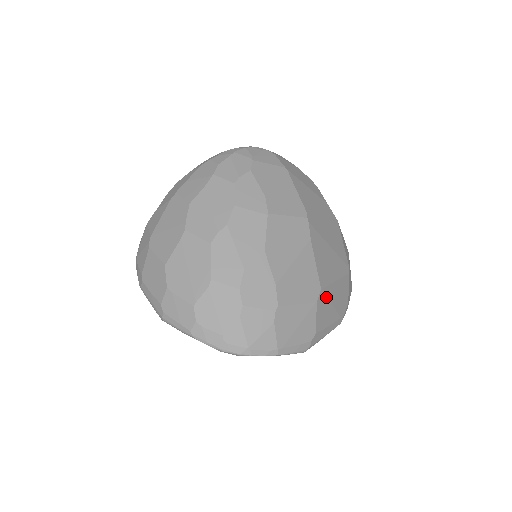
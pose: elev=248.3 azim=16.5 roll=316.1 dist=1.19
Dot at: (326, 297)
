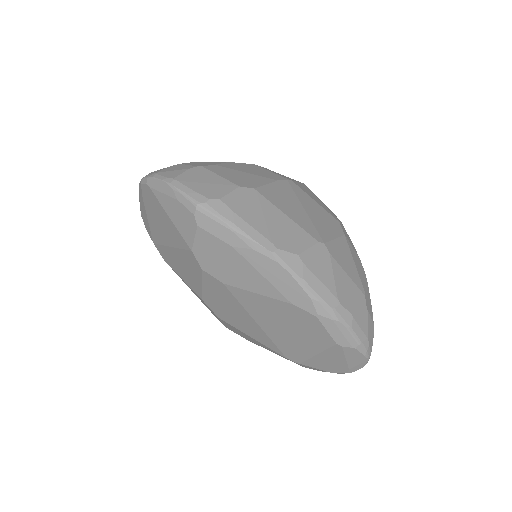
Dot at: (258, 201)
